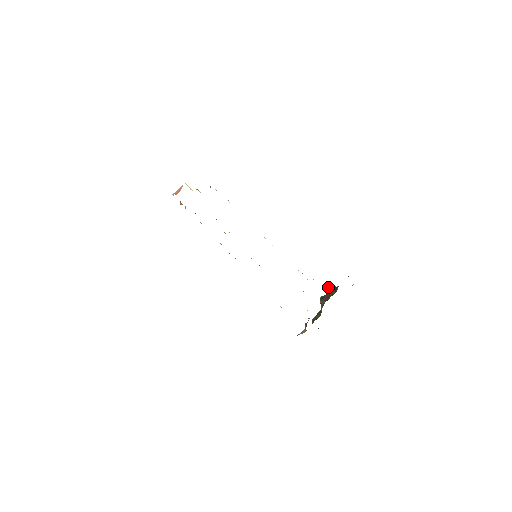
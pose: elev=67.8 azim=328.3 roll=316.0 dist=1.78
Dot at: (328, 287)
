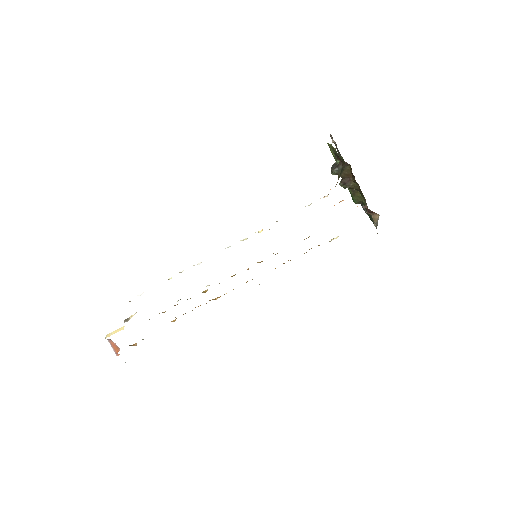
Dot at: (335, 173)
